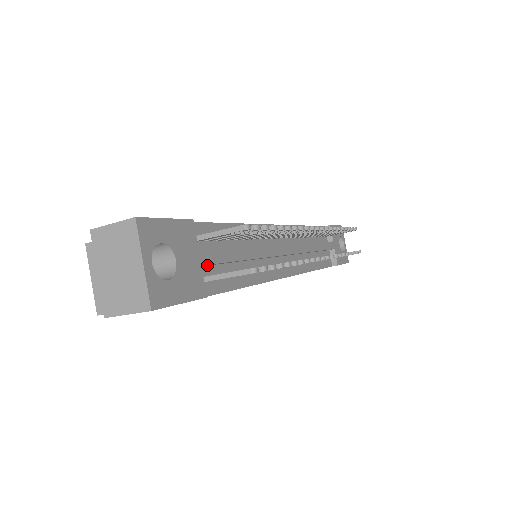
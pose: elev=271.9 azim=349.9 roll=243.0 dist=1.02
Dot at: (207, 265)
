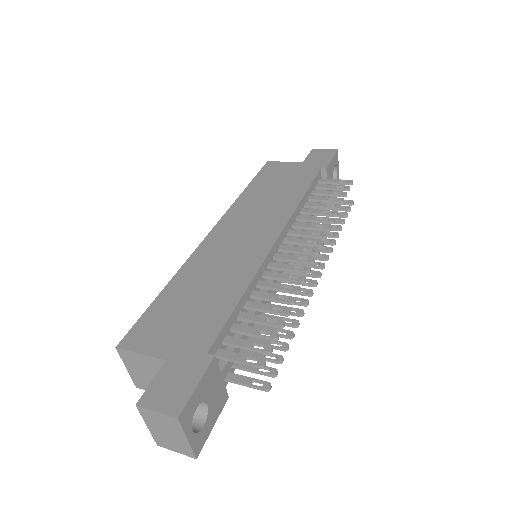
Dot at: occluded
